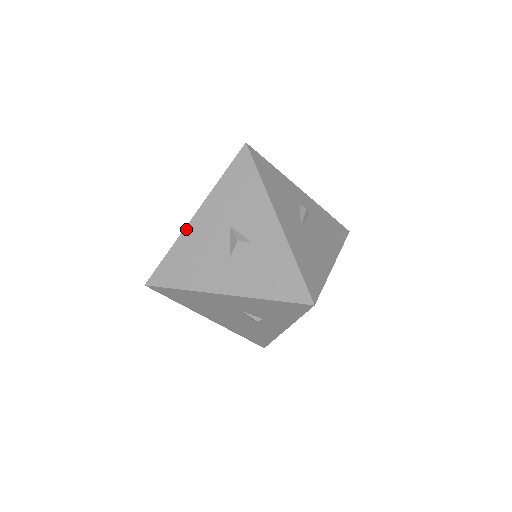
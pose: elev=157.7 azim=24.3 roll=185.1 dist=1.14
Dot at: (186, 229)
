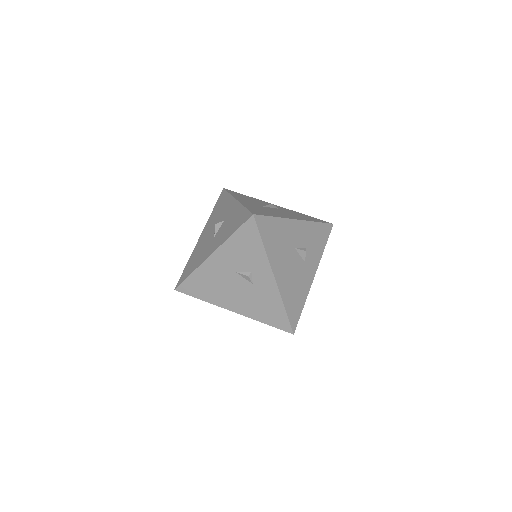
Dot at: (196, 246)
